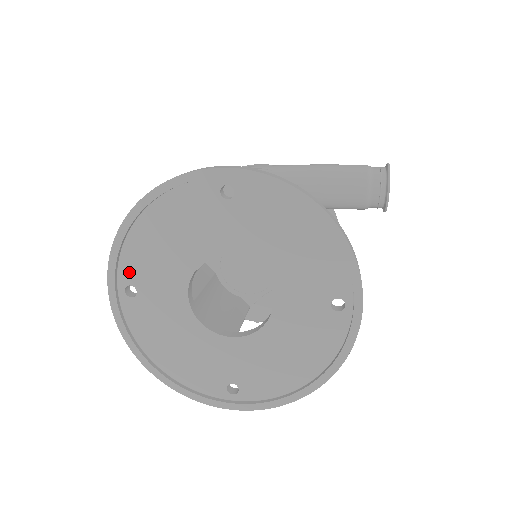
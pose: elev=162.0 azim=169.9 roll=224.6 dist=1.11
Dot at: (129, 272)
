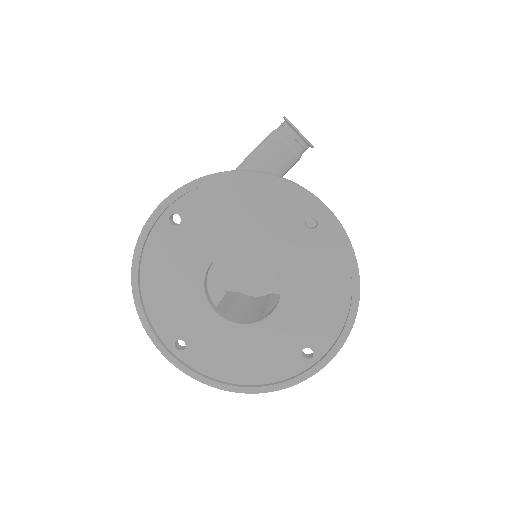
Dot at: (167, 332)
